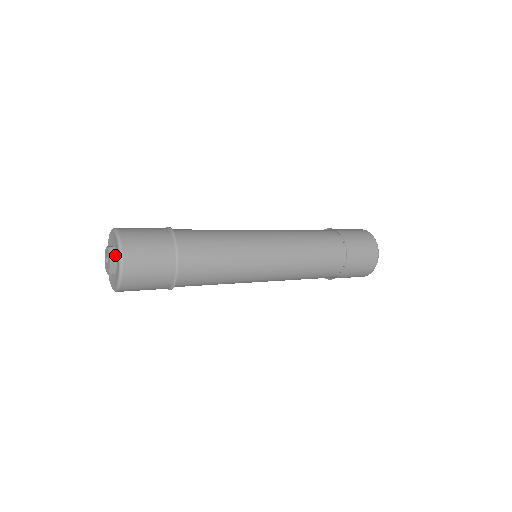
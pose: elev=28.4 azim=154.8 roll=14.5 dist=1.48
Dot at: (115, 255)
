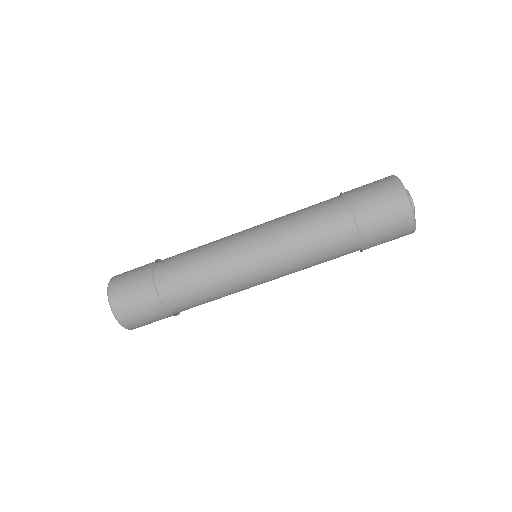
Dot at: occluded
